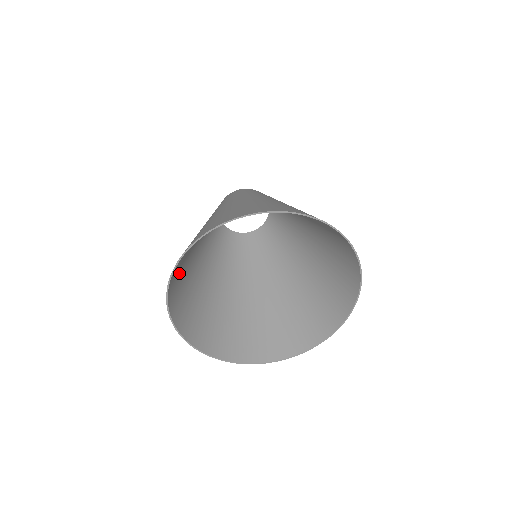
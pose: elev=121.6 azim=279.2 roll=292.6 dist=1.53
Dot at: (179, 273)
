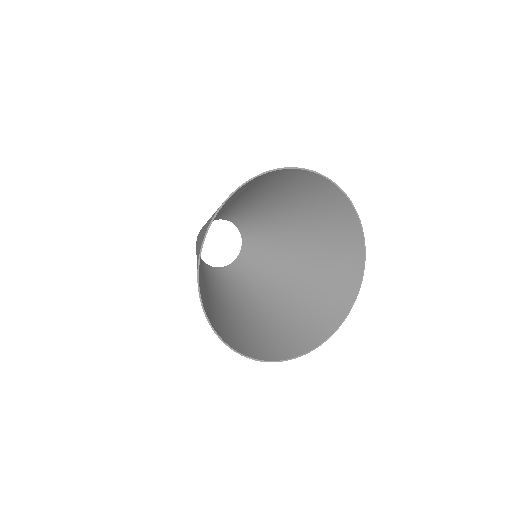
Dot at: occluded
